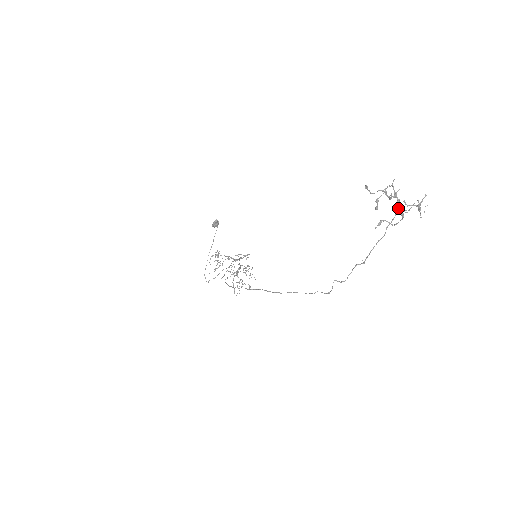
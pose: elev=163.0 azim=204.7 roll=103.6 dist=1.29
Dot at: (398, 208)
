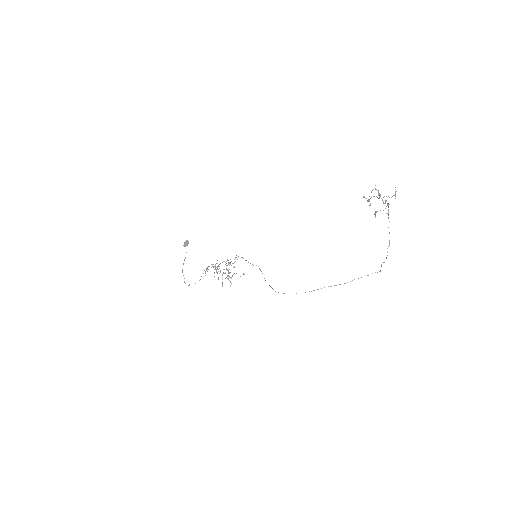
Dot at: occluded
